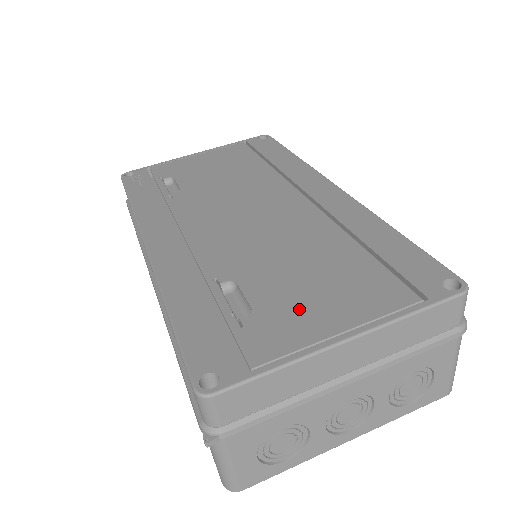
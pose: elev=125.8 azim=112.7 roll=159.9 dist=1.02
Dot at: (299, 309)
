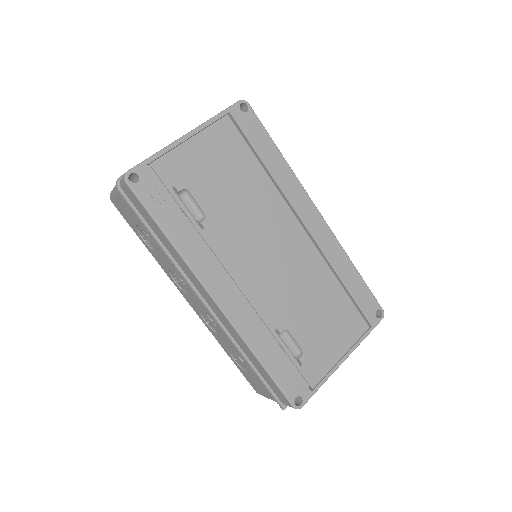
Dot at: (323, 346)
